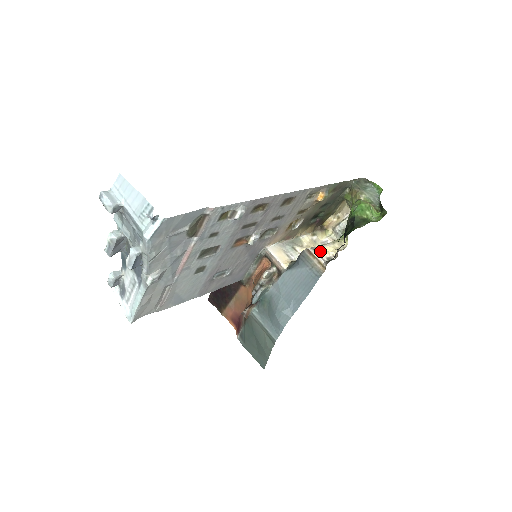
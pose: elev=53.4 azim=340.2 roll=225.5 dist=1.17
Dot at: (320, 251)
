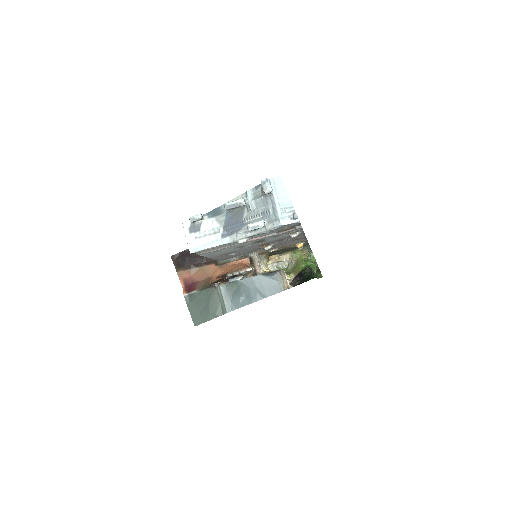
Dot at: occluded
